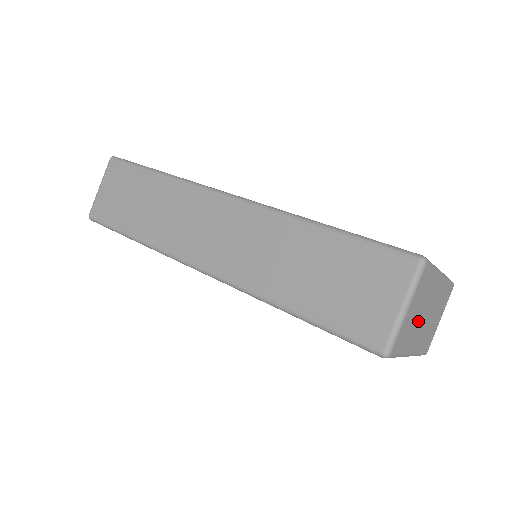
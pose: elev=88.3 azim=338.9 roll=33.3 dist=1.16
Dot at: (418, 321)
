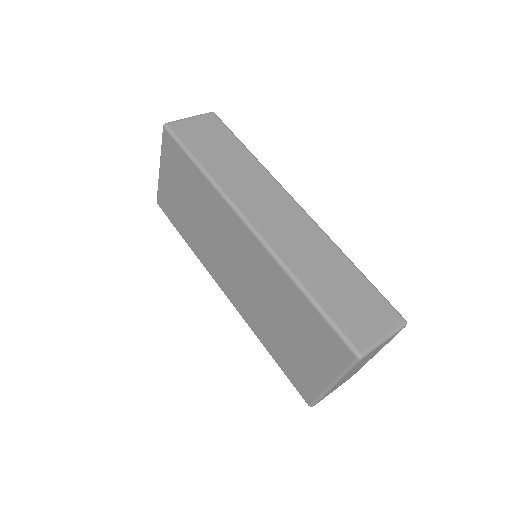
Dot at: occluded
